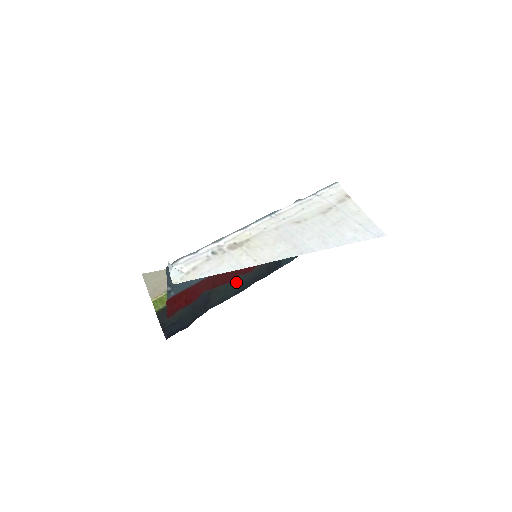
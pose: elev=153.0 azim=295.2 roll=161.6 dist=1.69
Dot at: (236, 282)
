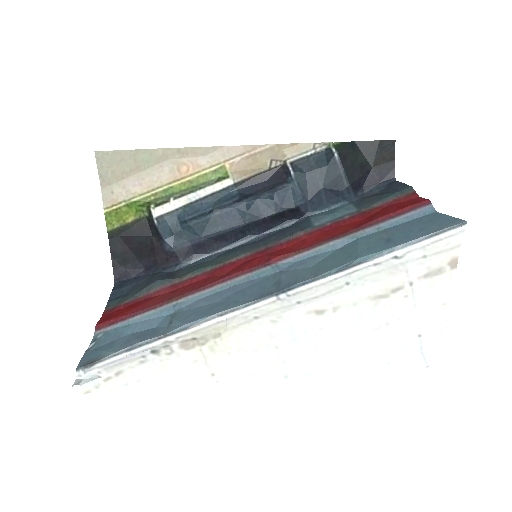
Dot at: (218, 262)
